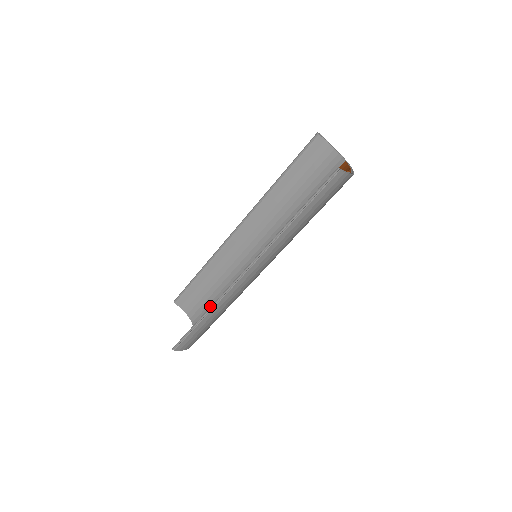
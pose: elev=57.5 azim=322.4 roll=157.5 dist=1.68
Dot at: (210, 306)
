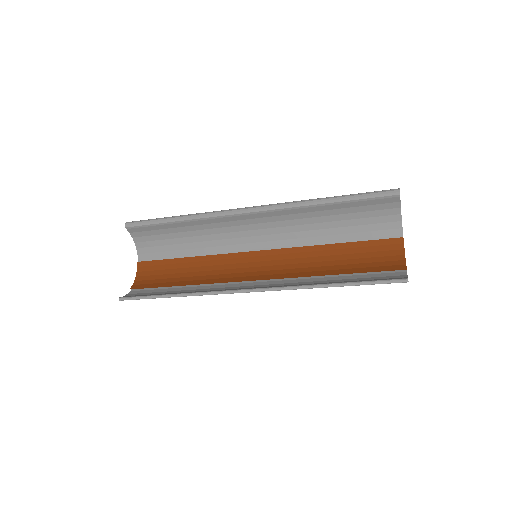
Dot at: (170, 254)
